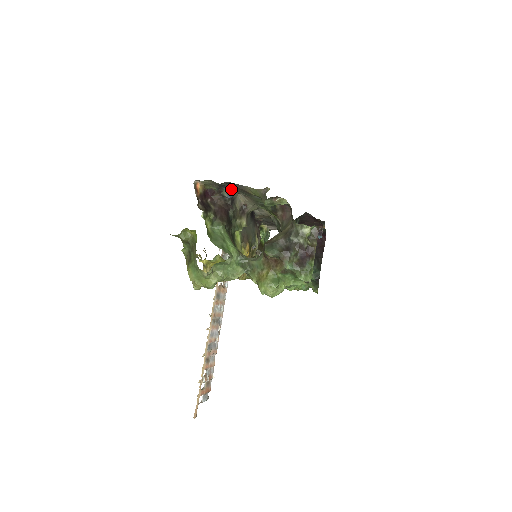
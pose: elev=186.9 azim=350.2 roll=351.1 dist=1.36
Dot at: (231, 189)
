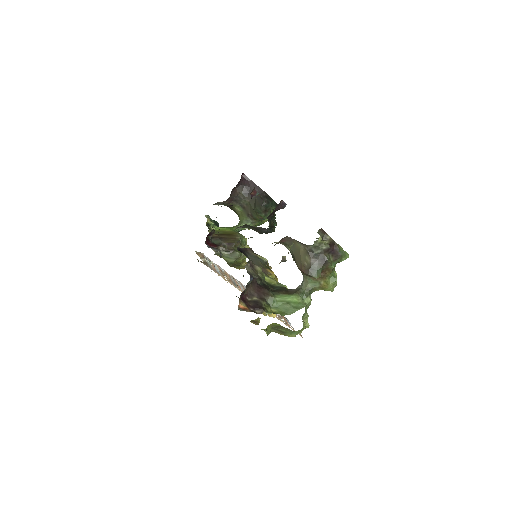
Dot at: (250, 277)
